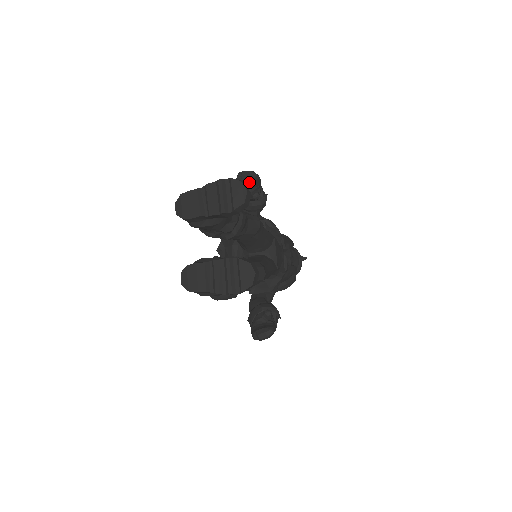
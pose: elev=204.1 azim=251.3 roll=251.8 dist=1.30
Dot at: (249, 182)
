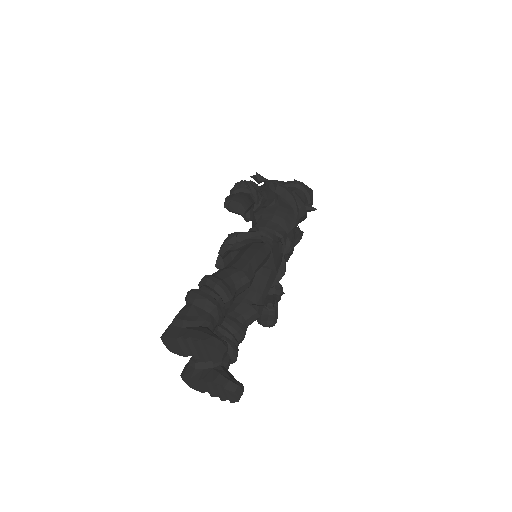
Dot at: occluded
